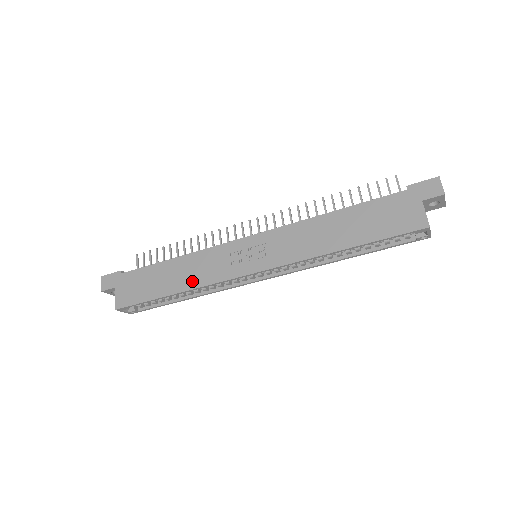
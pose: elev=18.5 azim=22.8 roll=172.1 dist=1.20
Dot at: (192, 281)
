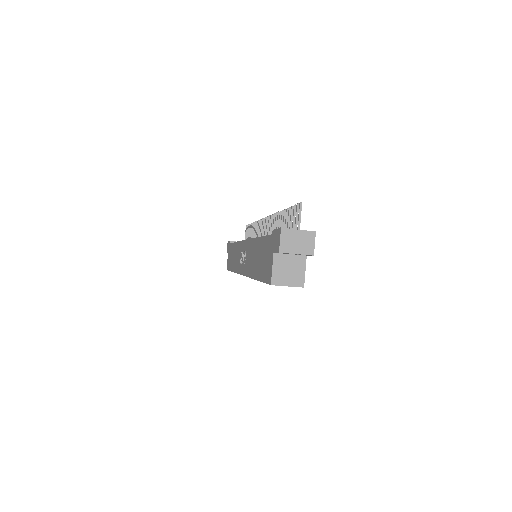
Dot at: (235, 266)
